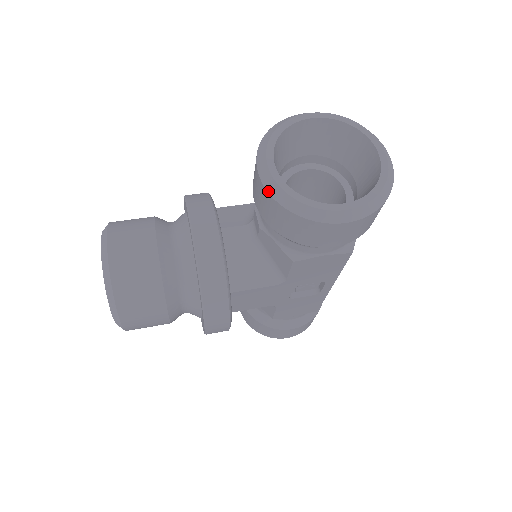
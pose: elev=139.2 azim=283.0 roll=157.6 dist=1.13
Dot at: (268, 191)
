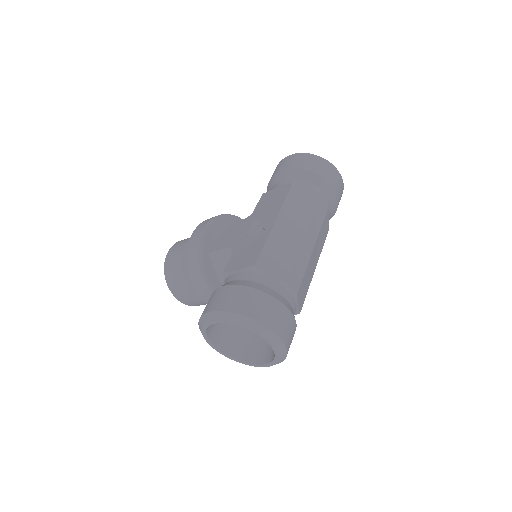
Dot at: occluded
